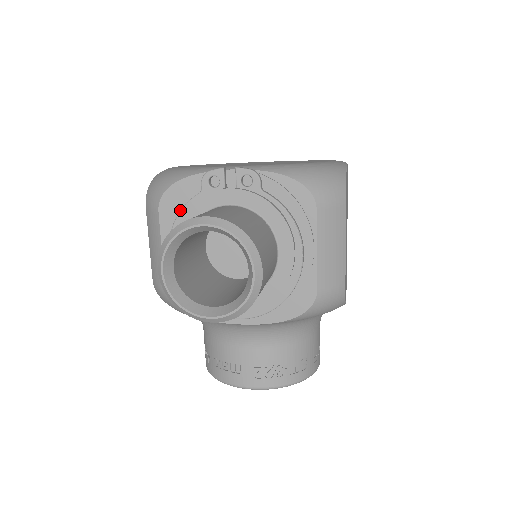
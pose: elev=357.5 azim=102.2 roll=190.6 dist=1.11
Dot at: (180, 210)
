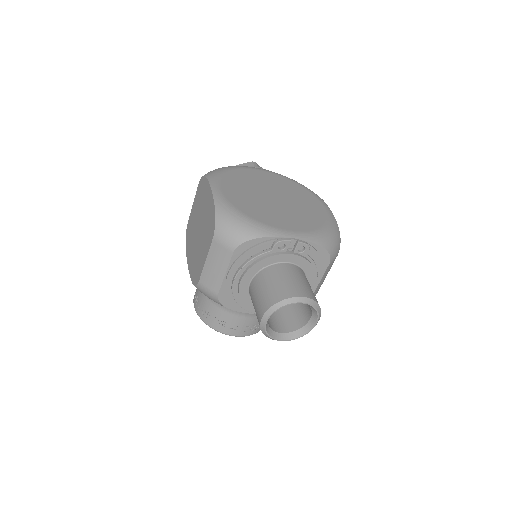
Dot at: (253, 258)
